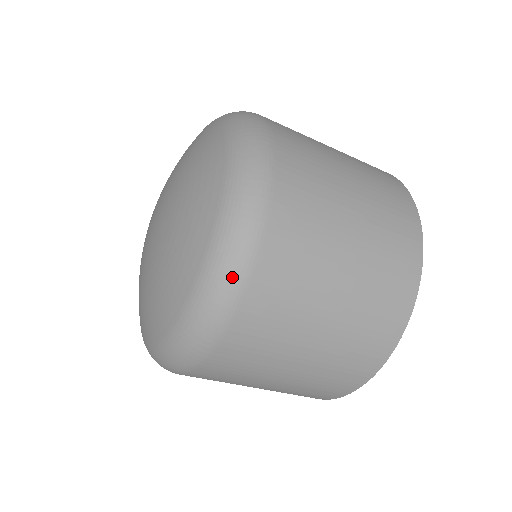
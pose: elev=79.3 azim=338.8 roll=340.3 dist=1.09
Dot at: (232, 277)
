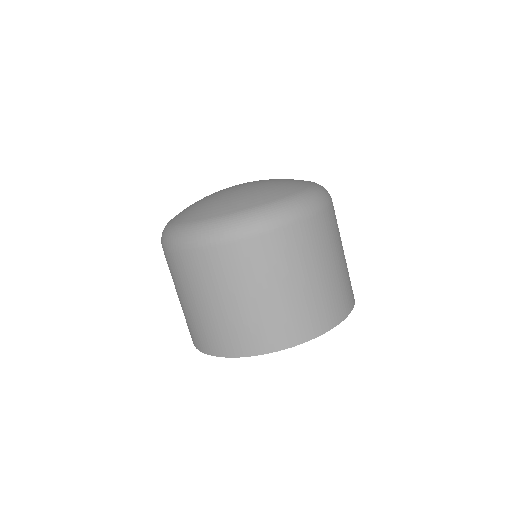
Dot at: (264, 222)
